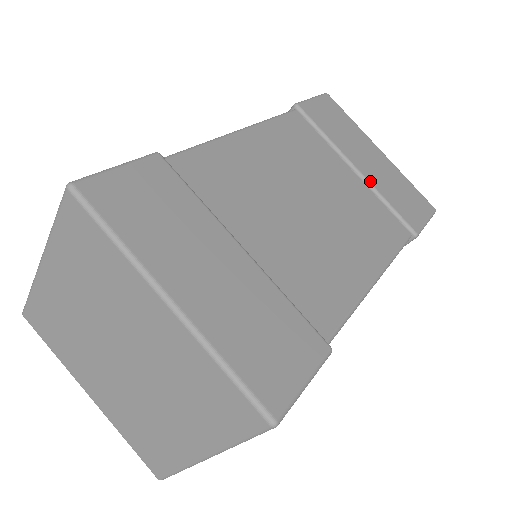
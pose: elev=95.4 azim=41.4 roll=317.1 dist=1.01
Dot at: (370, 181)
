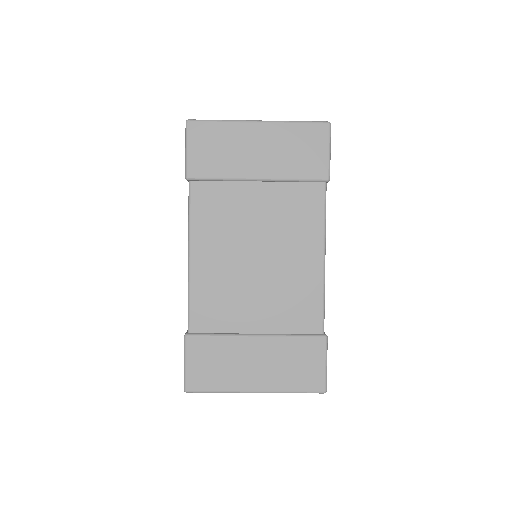
Dot at: (273, 177)
